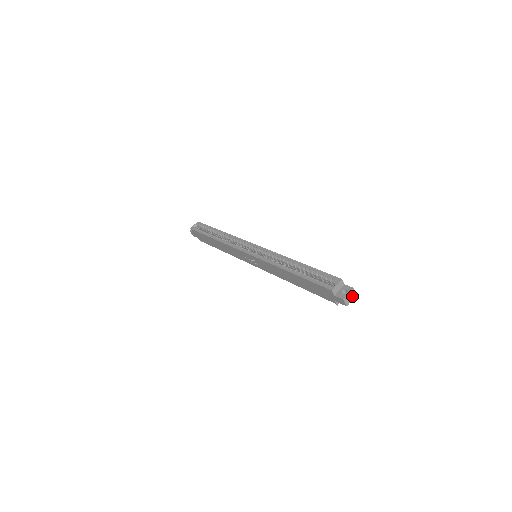
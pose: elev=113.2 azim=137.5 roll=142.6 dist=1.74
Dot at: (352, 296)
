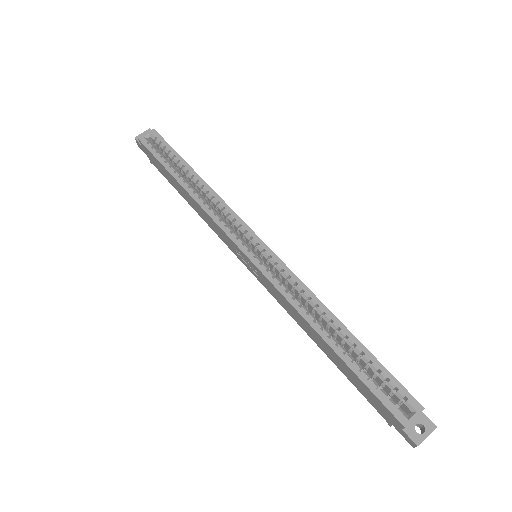
Dot at: (427, 434)
